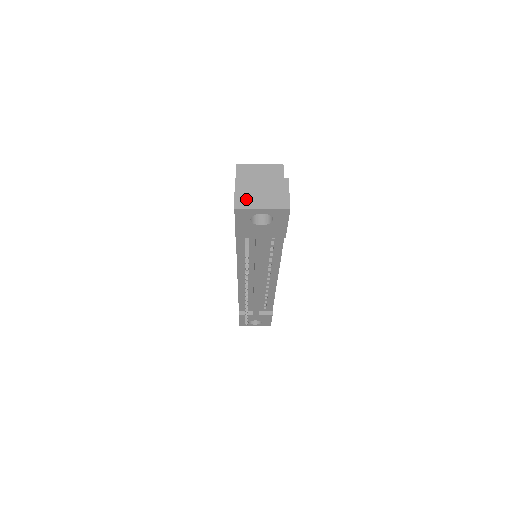
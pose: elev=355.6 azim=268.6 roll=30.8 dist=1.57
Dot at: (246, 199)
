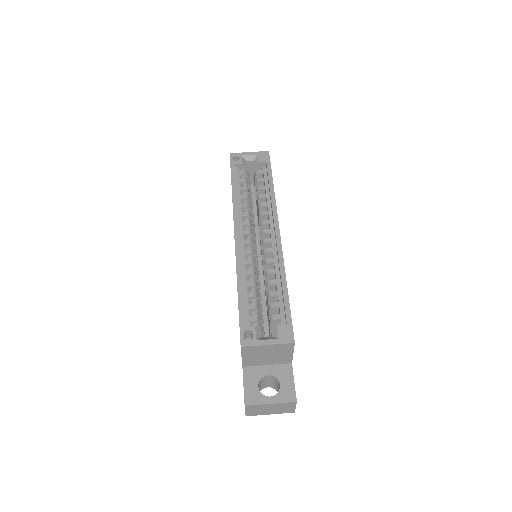
Dot at: (256, 413)
